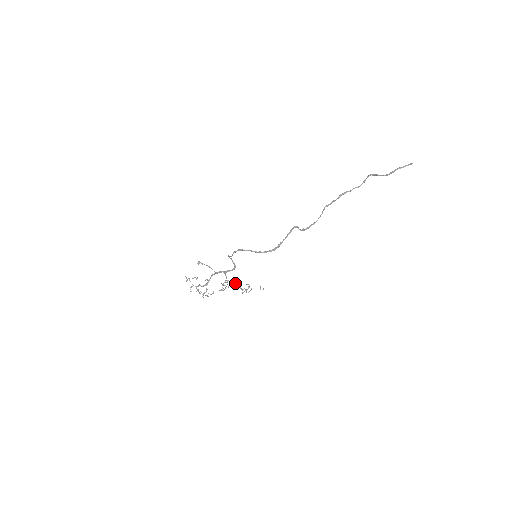
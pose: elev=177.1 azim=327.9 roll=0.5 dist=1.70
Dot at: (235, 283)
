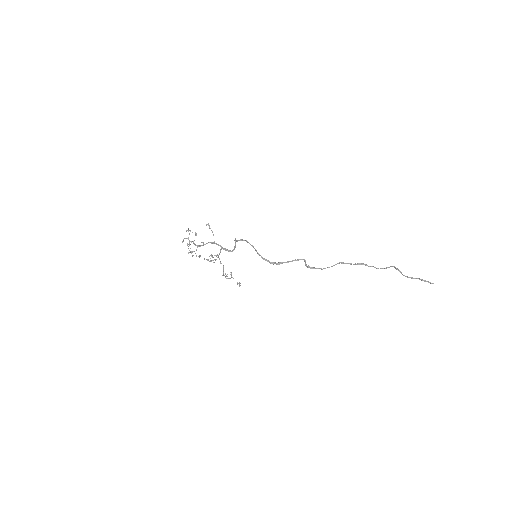
Dot at: occluded
